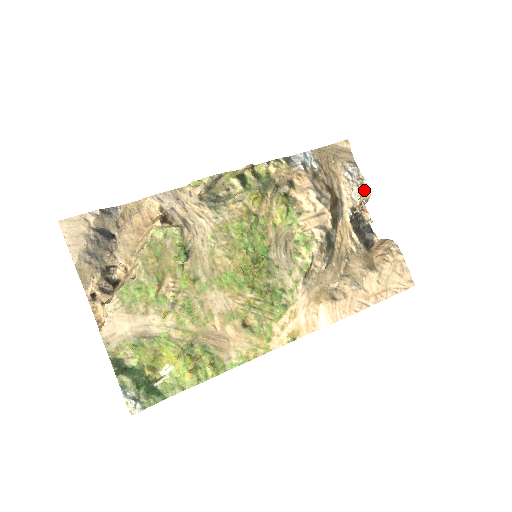
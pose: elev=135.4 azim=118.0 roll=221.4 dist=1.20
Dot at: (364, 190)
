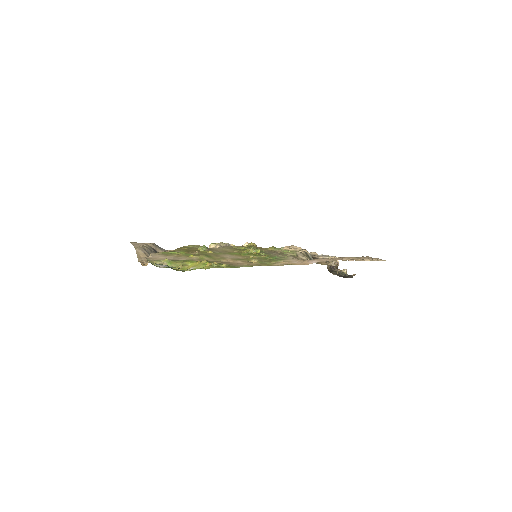
Dot at: occluded
